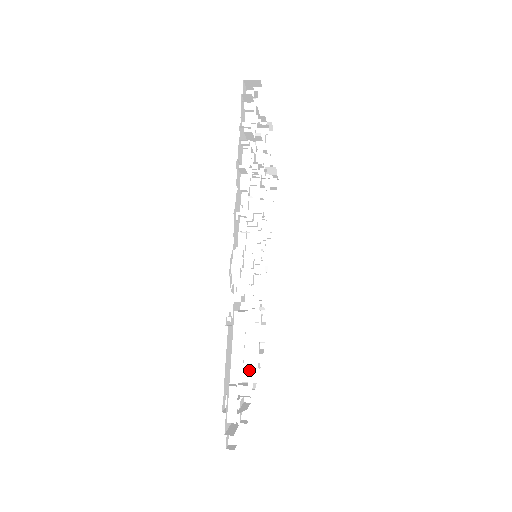
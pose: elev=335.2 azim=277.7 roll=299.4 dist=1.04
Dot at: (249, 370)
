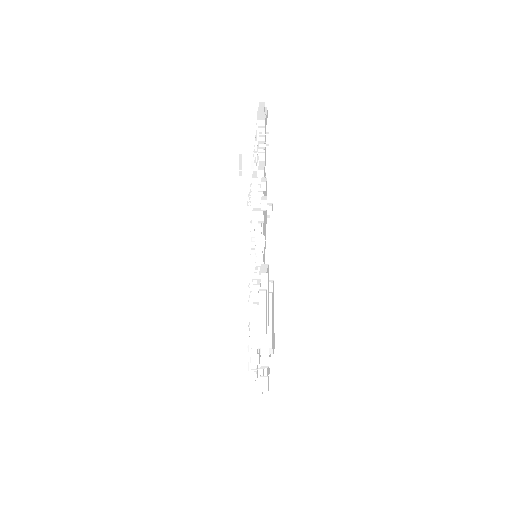
Dot at: occluded
